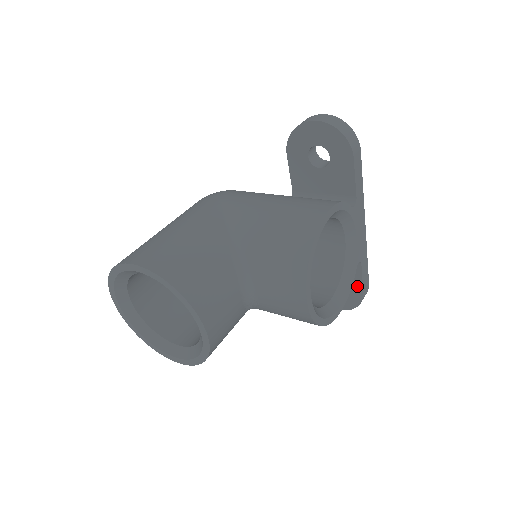
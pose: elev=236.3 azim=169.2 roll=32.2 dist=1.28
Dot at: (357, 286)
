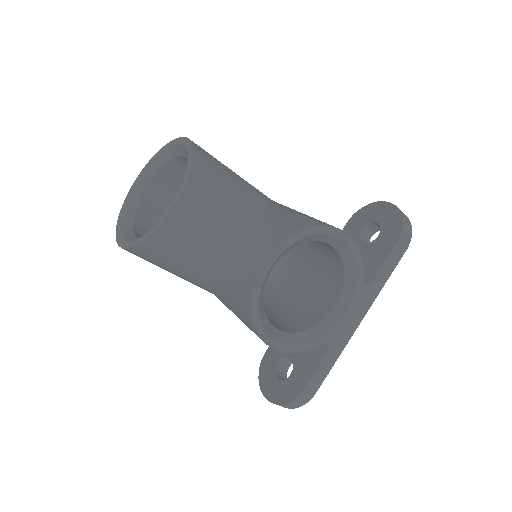
Dot at: (305, 377)
